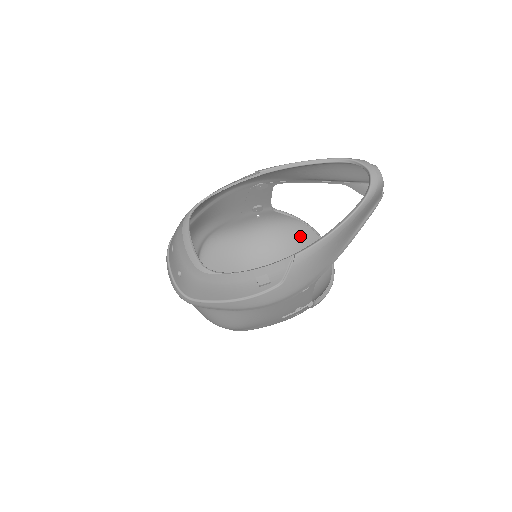
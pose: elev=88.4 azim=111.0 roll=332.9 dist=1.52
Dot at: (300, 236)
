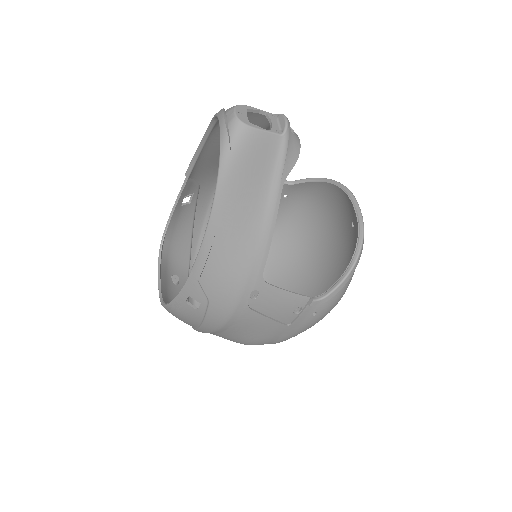
Dot at: (336, 199)
